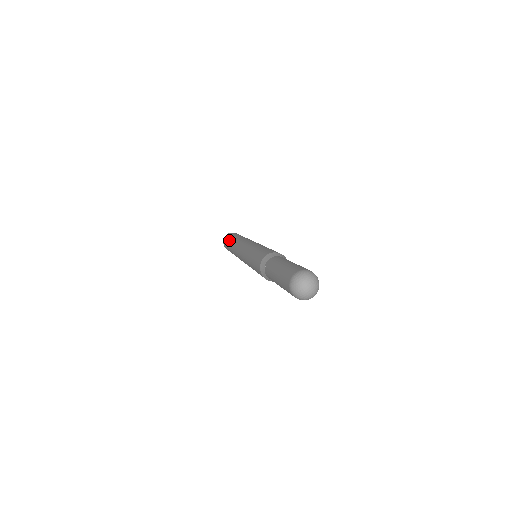
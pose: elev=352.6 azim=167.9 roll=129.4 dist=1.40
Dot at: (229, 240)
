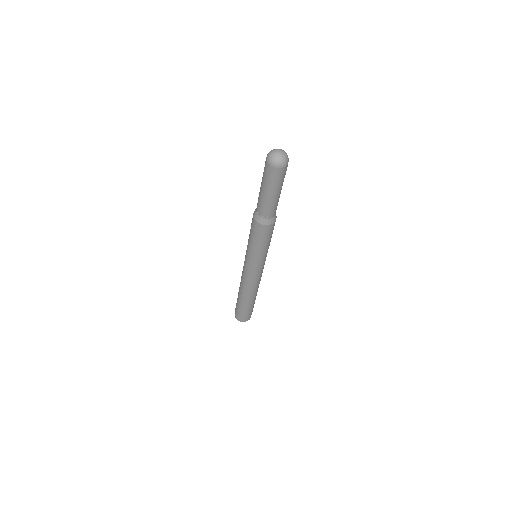
Dot at: (238, 302)
